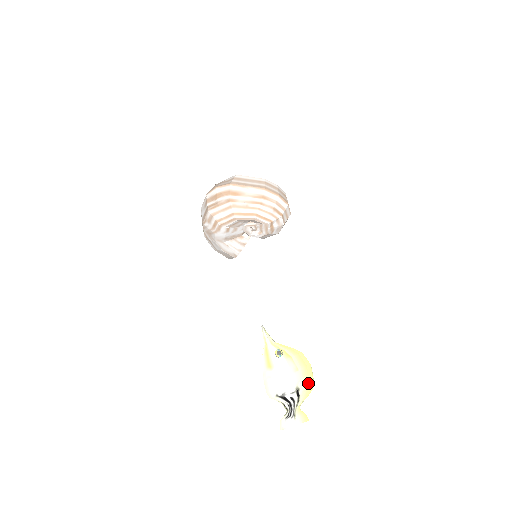
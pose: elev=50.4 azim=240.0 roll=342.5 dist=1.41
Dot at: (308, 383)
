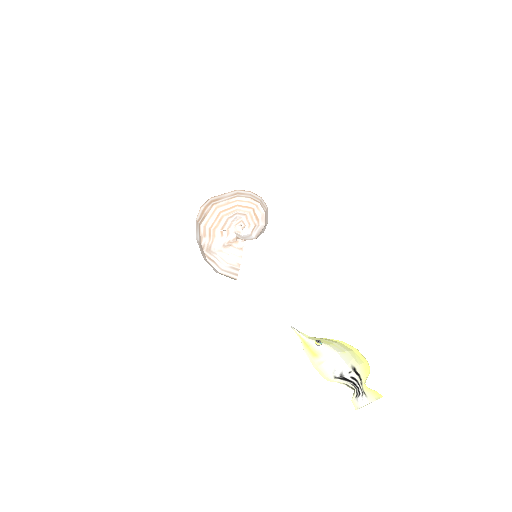
Dot at: (362, 363)
